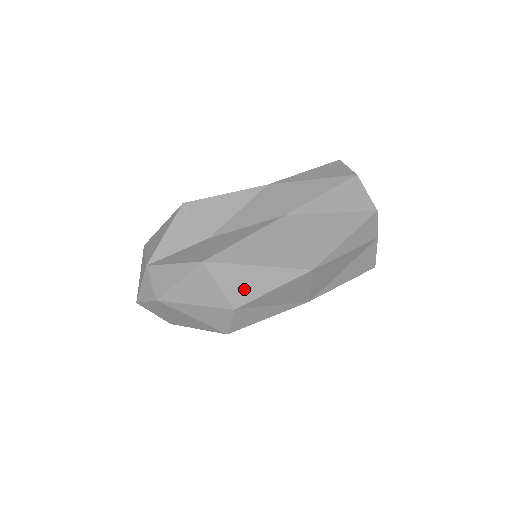
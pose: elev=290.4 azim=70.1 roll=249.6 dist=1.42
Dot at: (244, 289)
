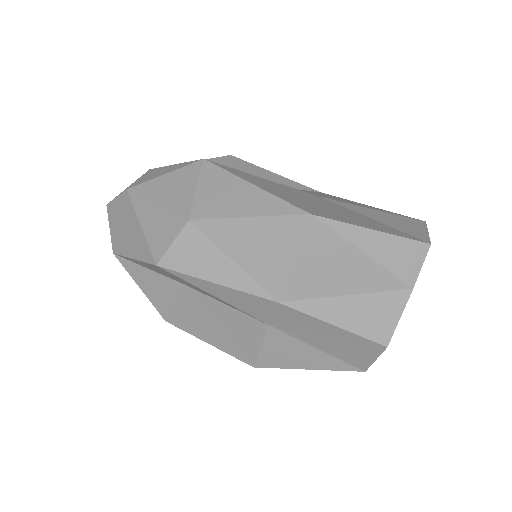
Dot at: (219, 202)
